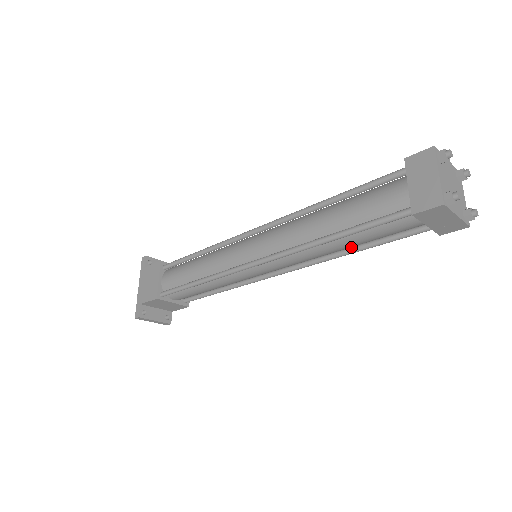
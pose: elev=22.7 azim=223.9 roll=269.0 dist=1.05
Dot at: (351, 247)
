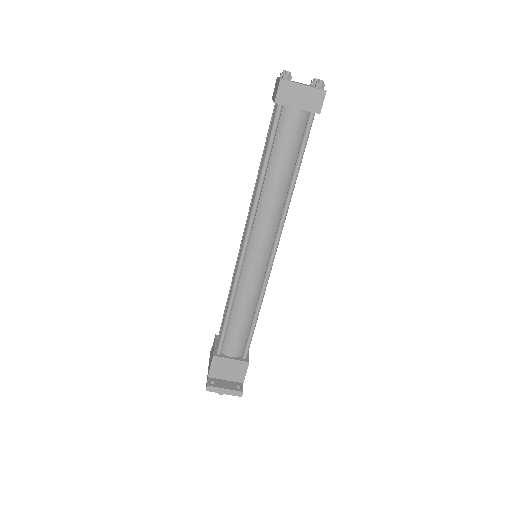
Dot at: (291, 180)
